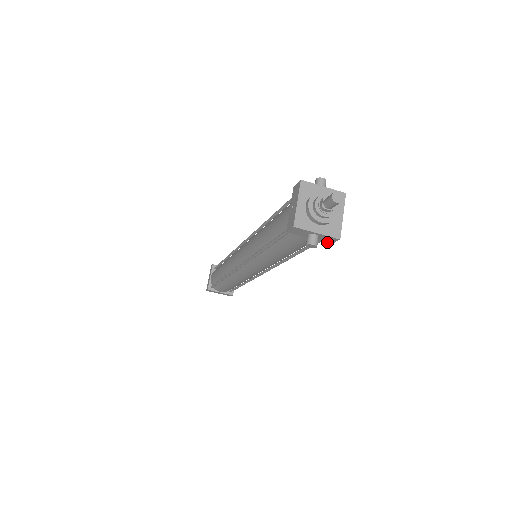
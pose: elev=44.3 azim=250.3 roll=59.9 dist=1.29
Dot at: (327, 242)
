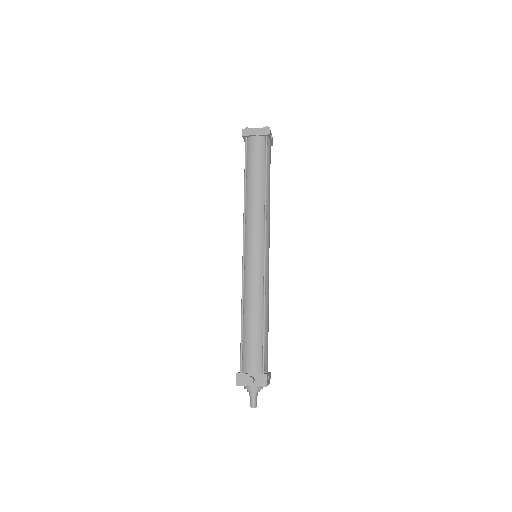
Dot at: occluded
